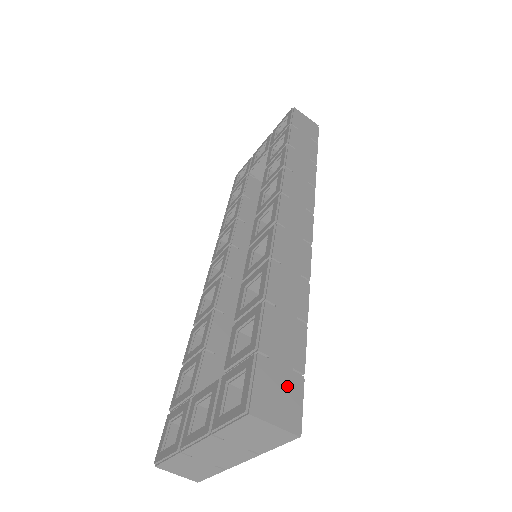
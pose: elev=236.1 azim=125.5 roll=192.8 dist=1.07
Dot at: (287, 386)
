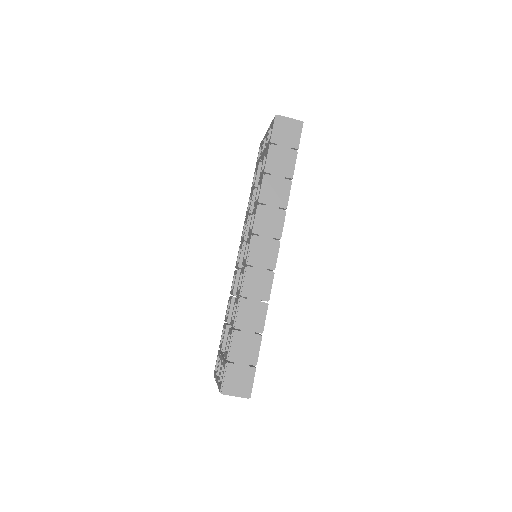
Dot at: (244, 375)
